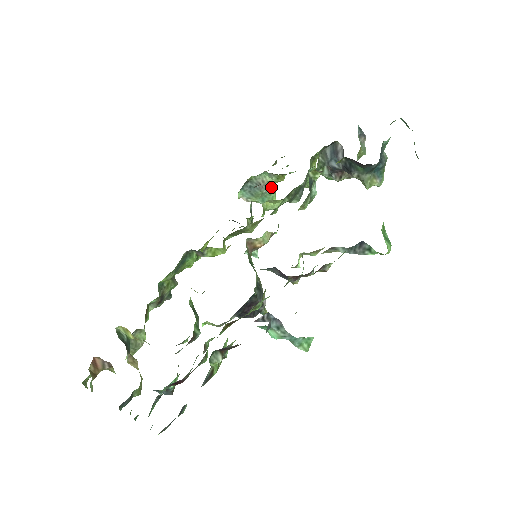
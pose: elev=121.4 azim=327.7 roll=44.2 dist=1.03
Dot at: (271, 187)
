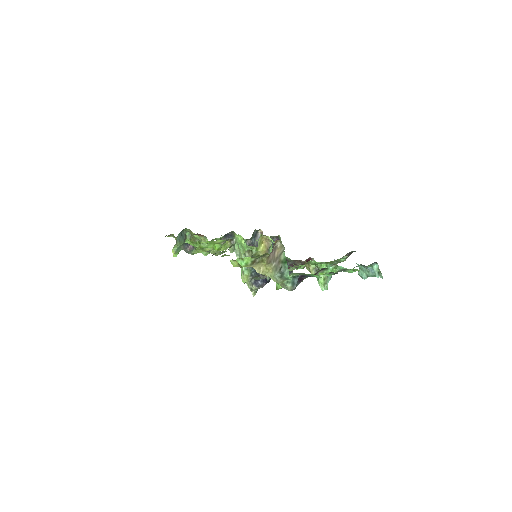
Dot at: occluded
